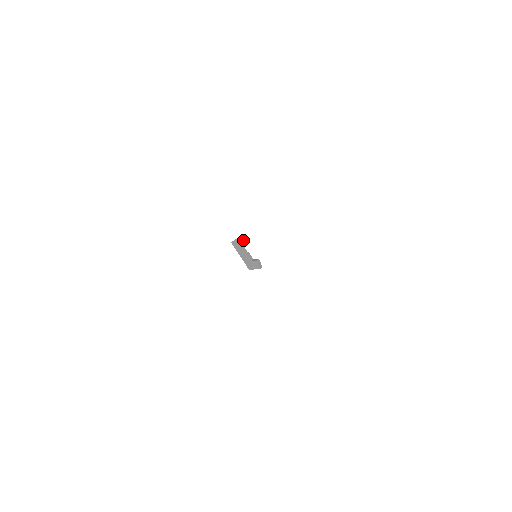
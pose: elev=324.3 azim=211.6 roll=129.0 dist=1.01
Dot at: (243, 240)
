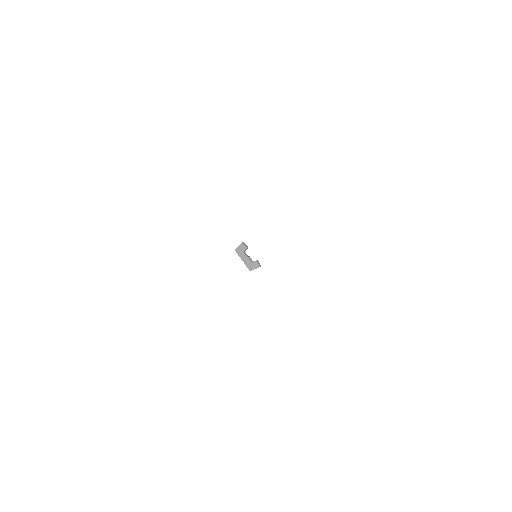
Dot at: (245, 245)
